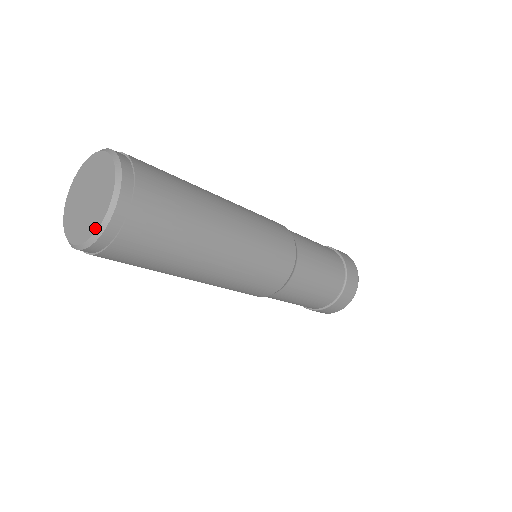
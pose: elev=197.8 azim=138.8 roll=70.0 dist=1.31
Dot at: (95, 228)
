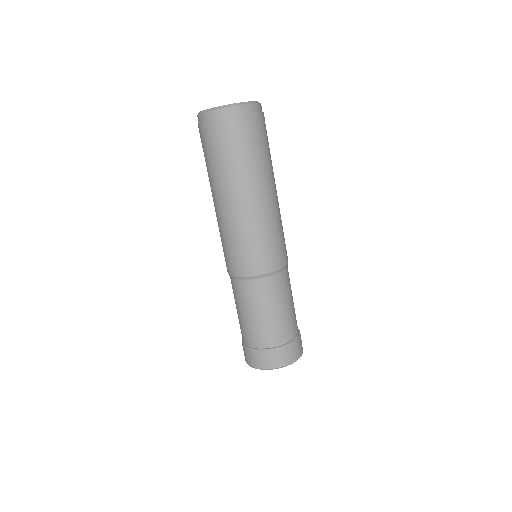
Dot at: occluded
